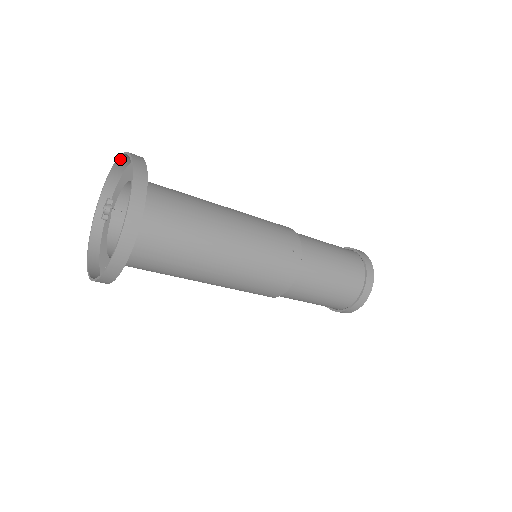
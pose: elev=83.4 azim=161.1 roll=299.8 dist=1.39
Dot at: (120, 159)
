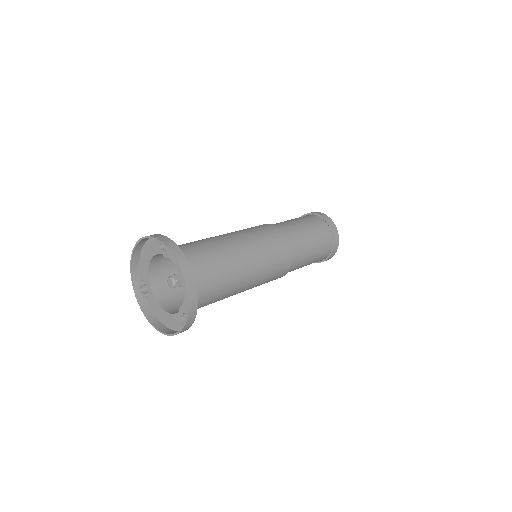
Dot at: (136, 248)
